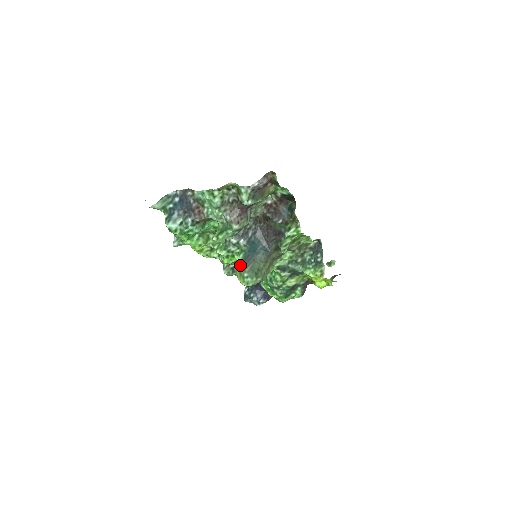
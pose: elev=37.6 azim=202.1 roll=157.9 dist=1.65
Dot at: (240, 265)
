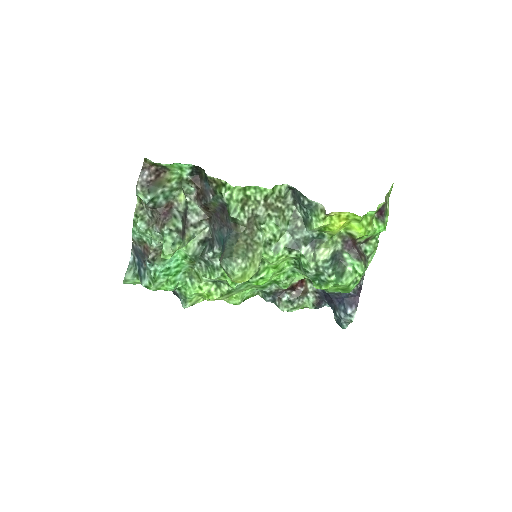
Dot at: (221, 266)
